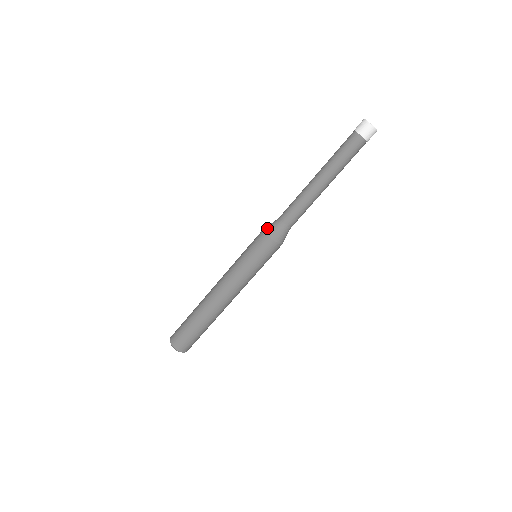
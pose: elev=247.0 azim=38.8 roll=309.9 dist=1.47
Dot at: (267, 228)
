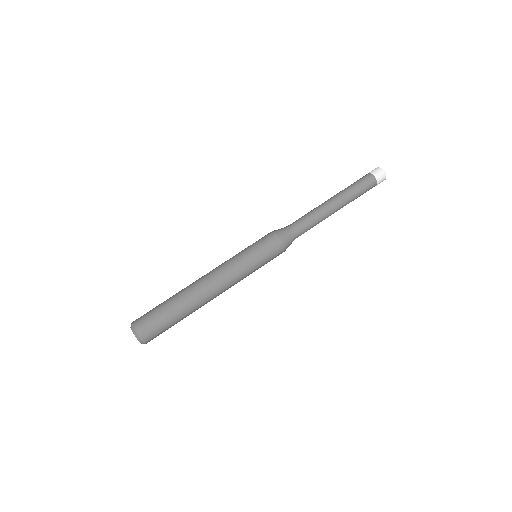
Dot at: (274, 230)
